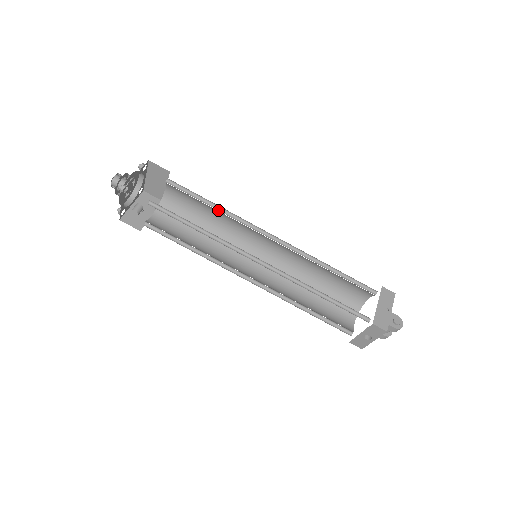
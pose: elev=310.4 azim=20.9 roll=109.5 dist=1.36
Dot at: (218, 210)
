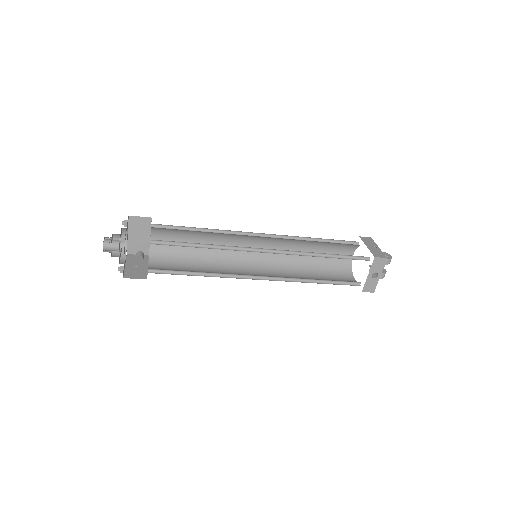
Dot at: (207, 232)
